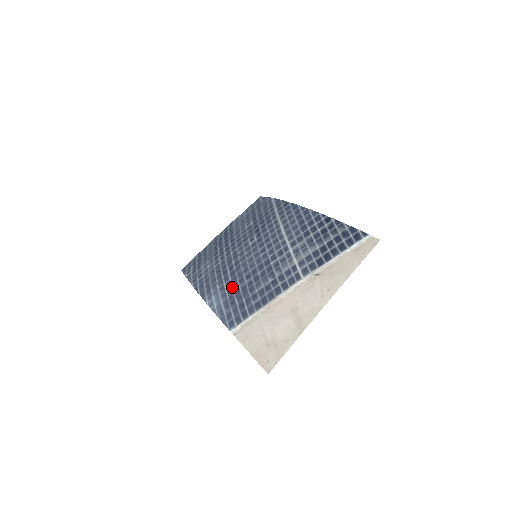
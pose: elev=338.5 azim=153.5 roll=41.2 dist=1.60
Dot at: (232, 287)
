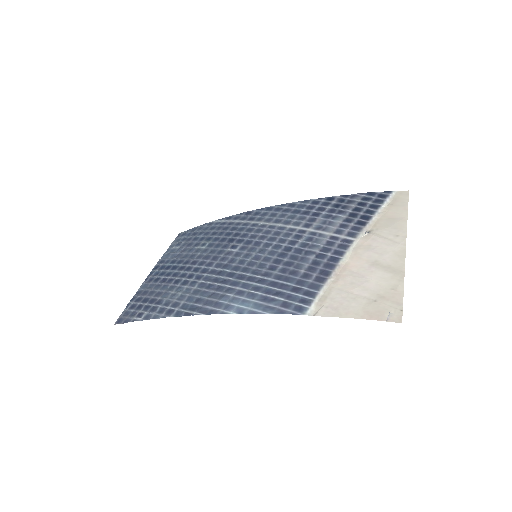
Dot at: (258, 284)
